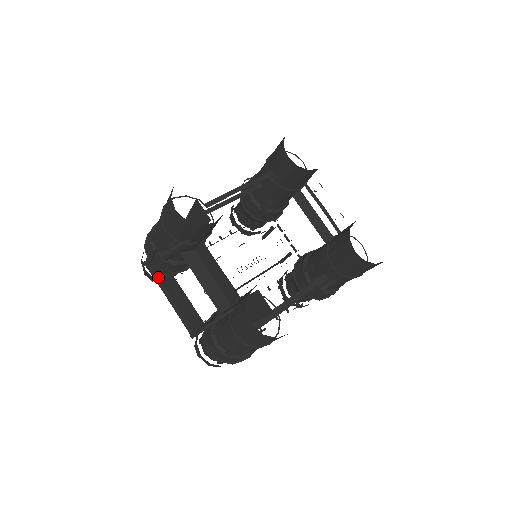
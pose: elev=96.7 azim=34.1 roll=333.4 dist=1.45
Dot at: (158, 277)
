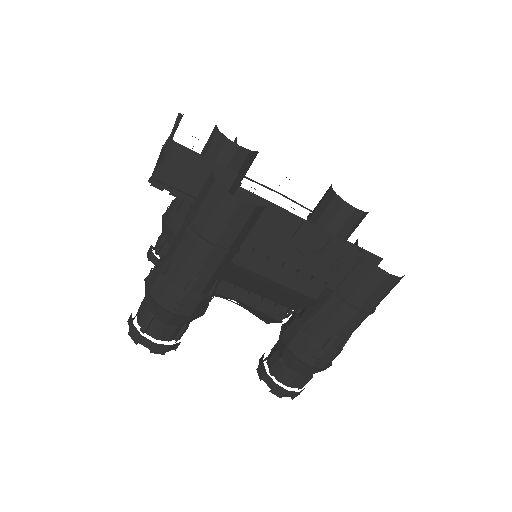
Dot at: (164, 150)
